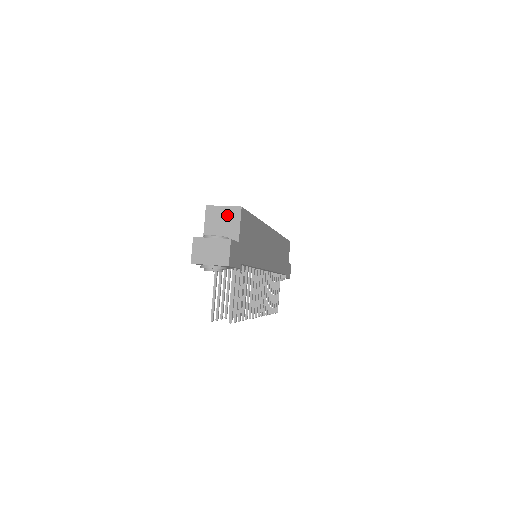
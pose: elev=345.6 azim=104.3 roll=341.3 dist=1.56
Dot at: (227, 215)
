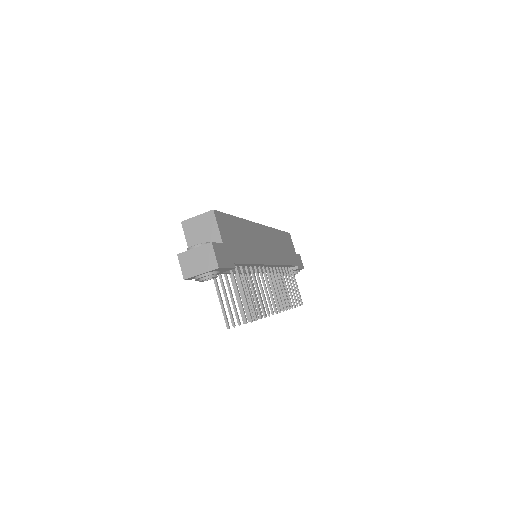
Dot at: (203, 223)
